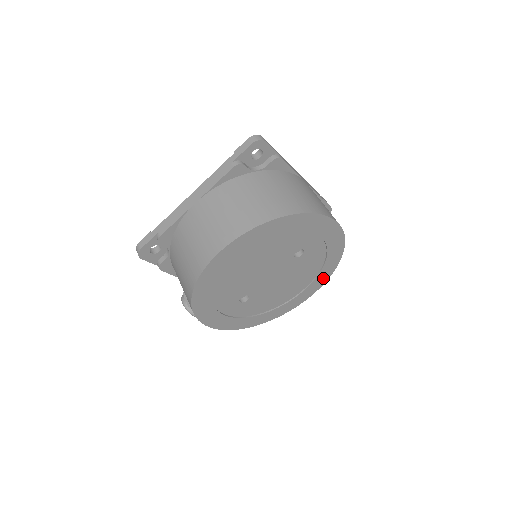
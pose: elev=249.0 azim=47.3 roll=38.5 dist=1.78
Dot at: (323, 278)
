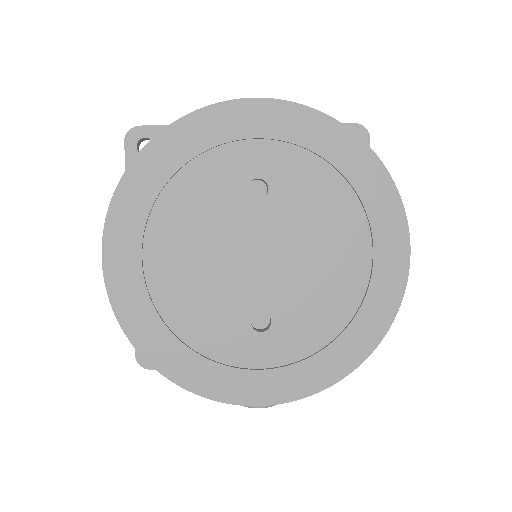
Dot at: (384, 199)
